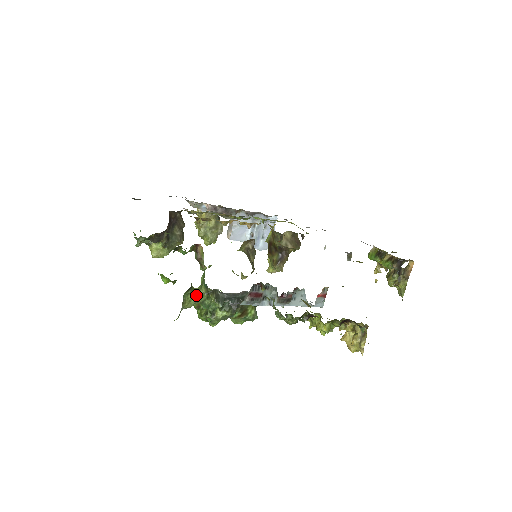
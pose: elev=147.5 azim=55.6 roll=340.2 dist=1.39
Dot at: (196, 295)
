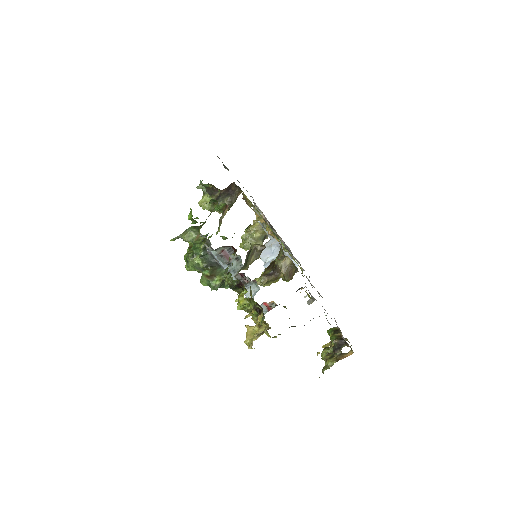
Dot at: (196, 236)
